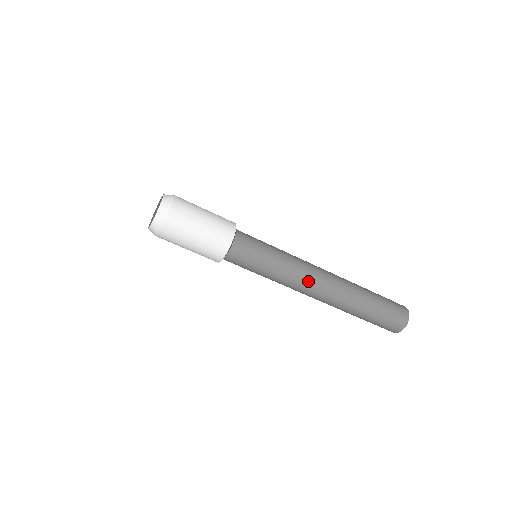
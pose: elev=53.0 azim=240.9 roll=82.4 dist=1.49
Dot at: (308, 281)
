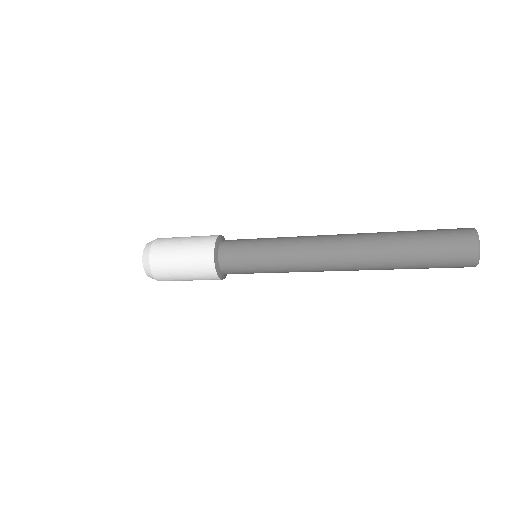
Dot at: (315, 260)
